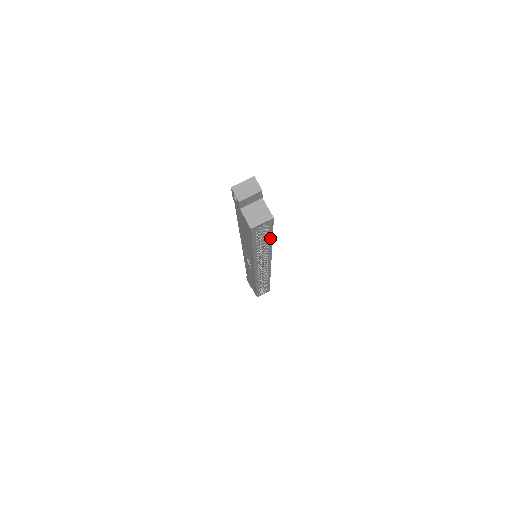
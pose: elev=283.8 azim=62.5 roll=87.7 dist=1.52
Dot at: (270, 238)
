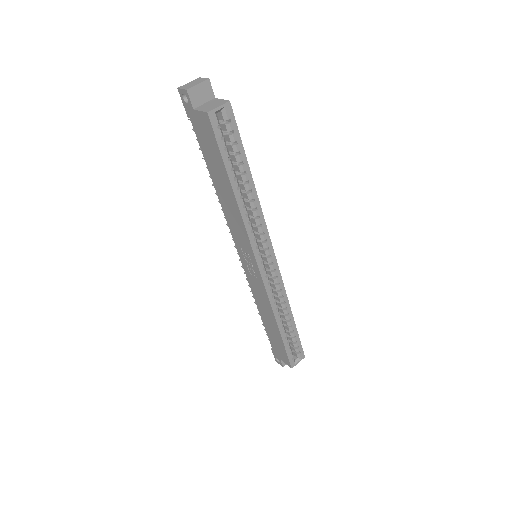
Dot at: (245, 163)
